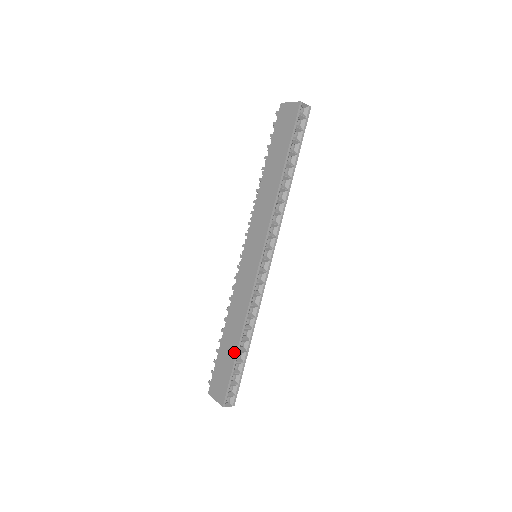
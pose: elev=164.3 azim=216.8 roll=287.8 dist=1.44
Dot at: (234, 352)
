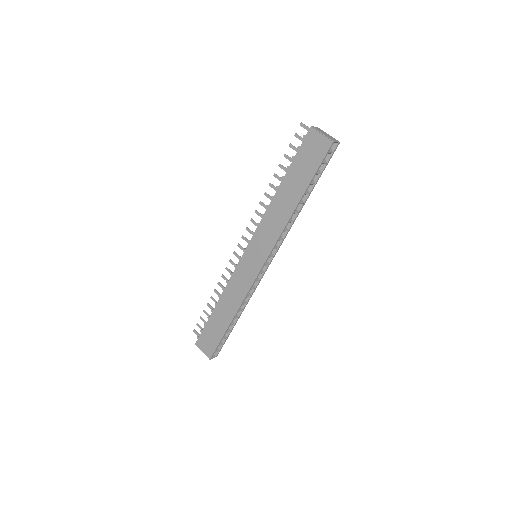
Dot at: (225, 327)
